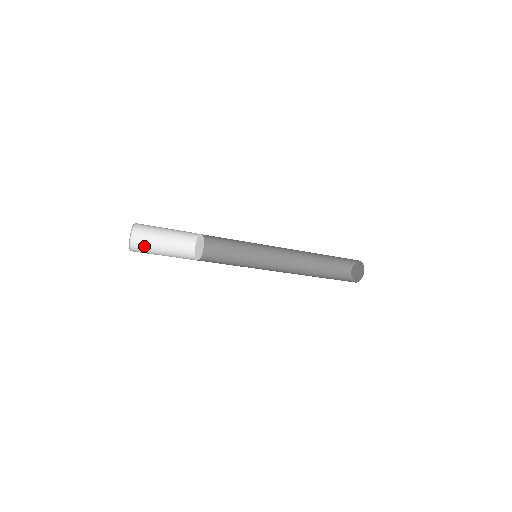
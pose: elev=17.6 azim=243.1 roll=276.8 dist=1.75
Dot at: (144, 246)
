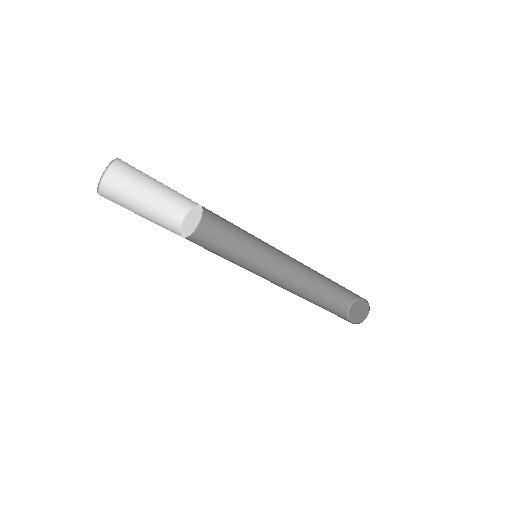
Dot at: (120, 189)
